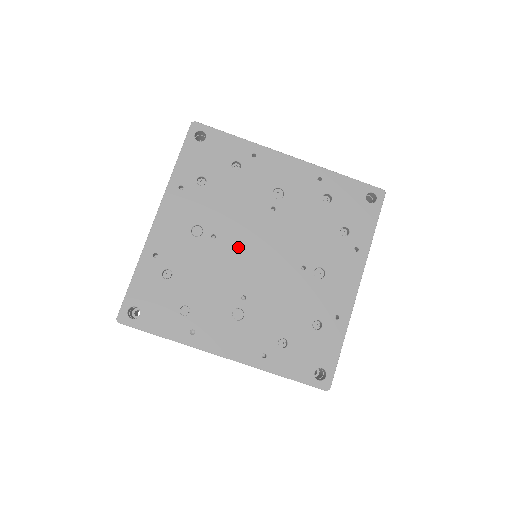
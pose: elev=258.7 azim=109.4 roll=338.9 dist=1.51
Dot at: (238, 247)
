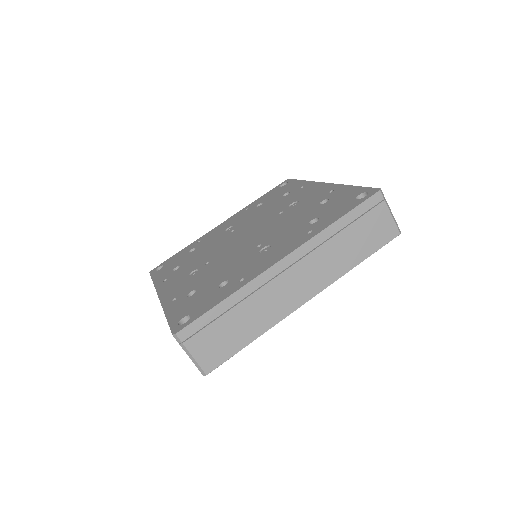
Dot at: (228, 249)
